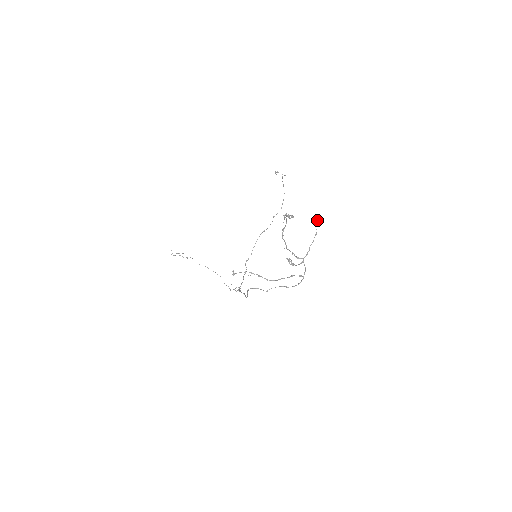
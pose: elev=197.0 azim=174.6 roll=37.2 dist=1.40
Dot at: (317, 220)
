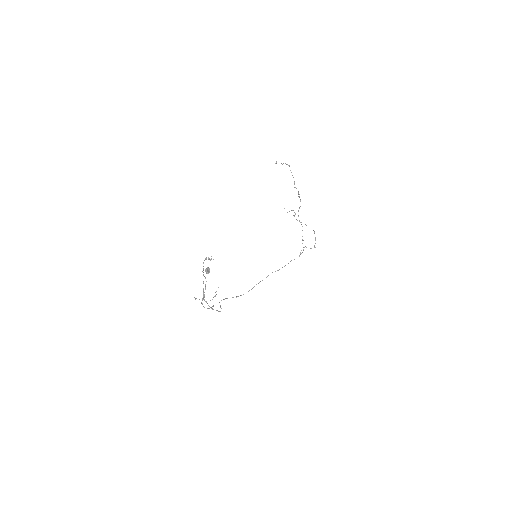
Dot at: (207, 271)
